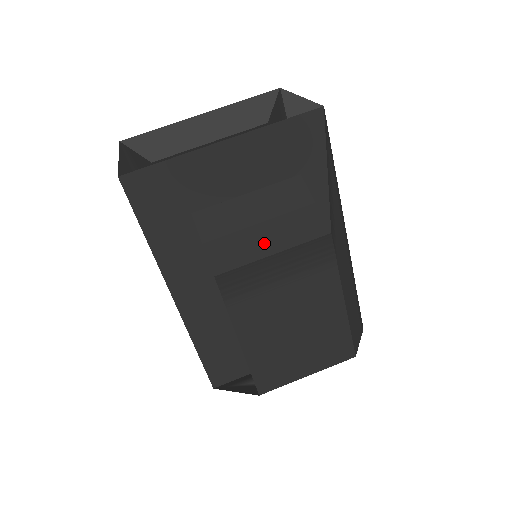
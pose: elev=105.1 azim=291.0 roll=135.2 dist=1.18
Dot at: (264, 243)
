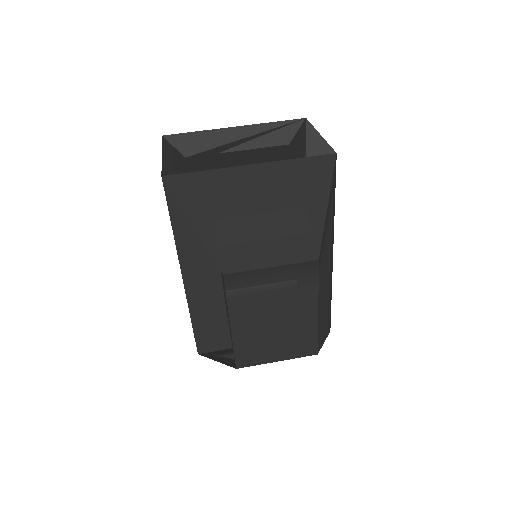
Dot at: (266, 256)
